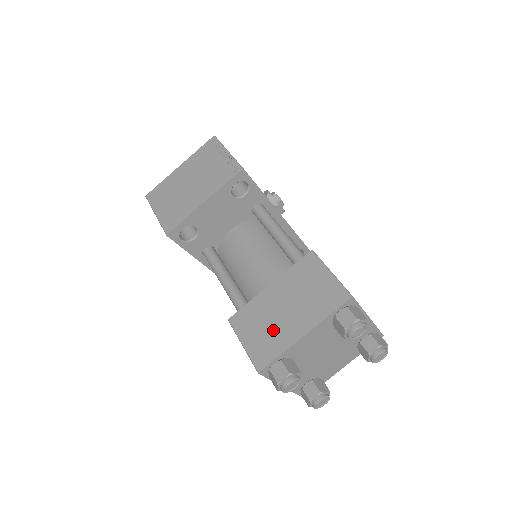
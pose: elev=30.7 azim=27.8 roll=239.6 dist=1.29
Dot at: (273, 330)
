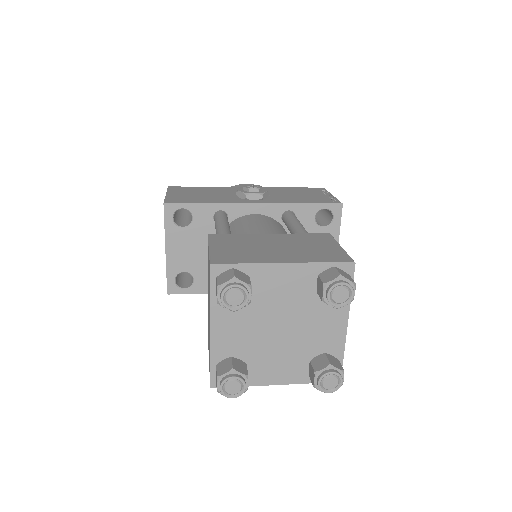
Dot at: occluded
